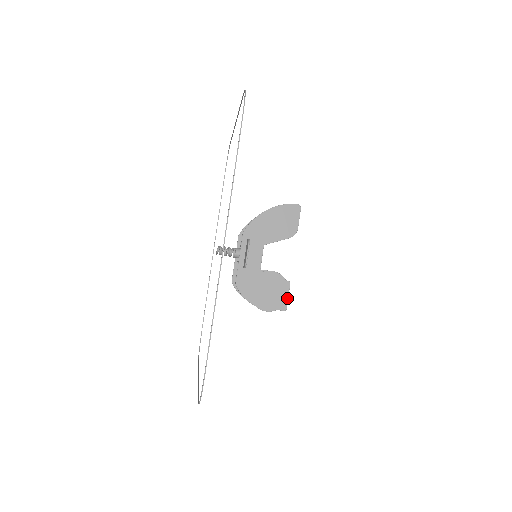
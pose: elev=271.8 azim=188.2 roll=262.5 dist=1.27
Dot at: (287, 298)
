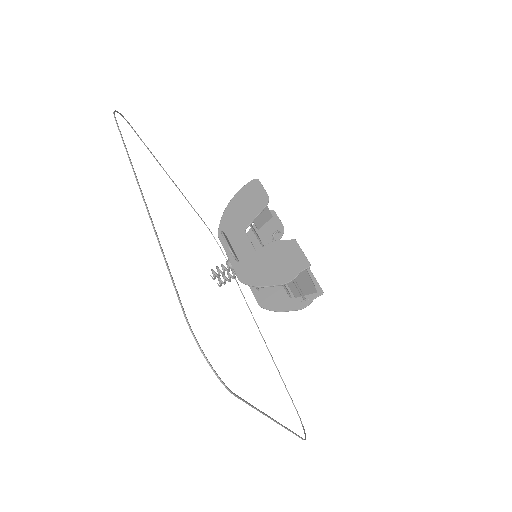
Dot at: (302, 254)
